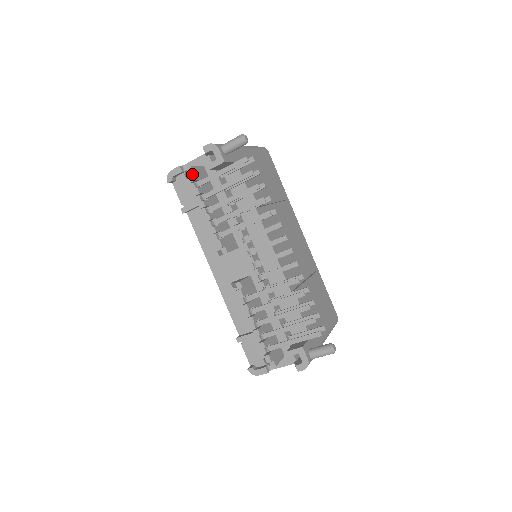
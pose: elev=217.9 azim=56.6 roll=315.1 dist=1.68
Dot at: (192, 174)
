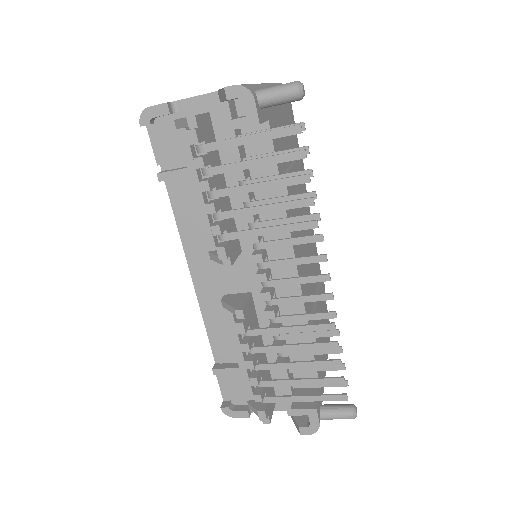
Dot at: (196, 131)
